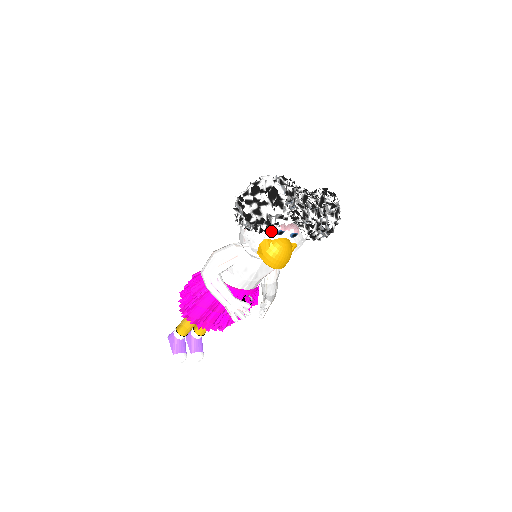
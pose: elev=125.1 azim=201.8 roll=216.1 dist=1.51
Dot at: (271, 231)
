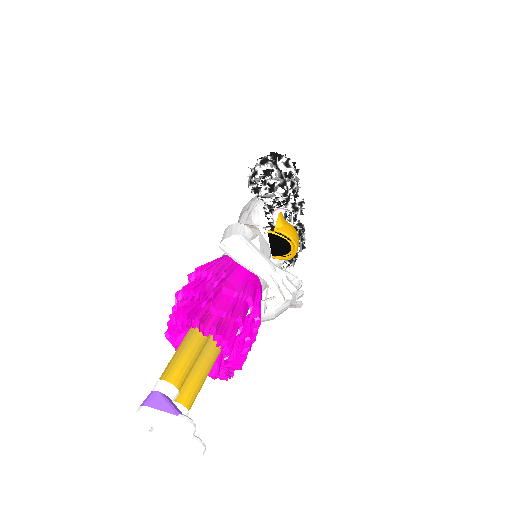
Dot at: occluded
